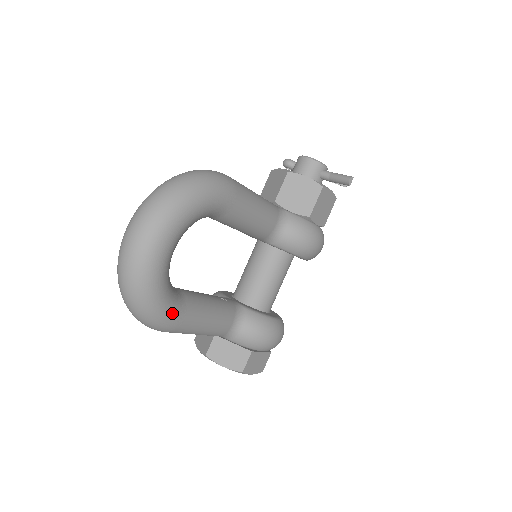
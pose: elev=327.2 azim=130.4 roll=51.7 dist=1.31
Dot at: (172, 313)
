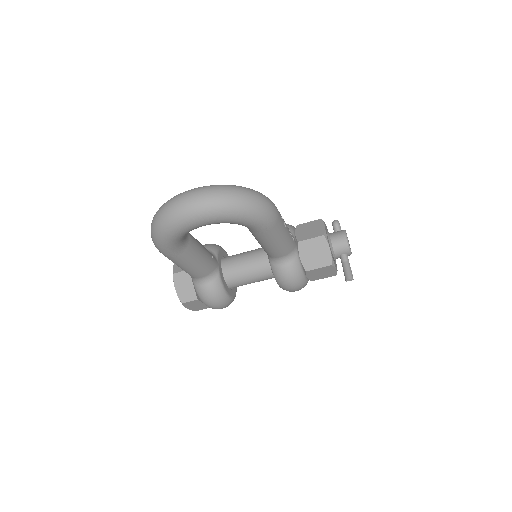
Dot at: (171, 250)
